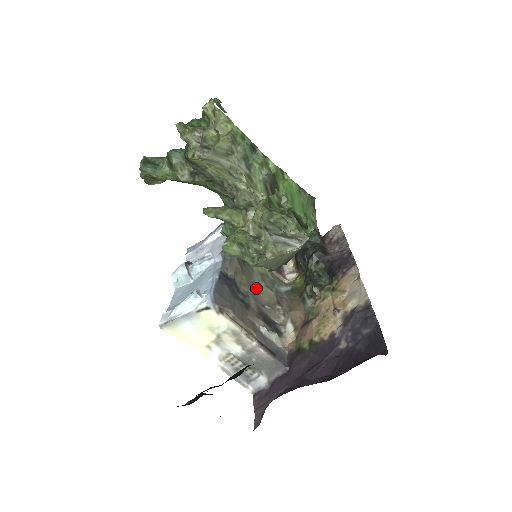
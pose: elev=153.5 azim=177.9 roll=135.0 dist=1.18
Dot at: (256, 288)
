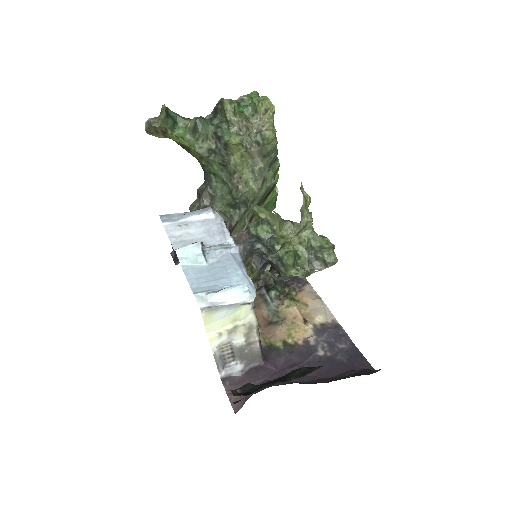
Dot at: occluded
